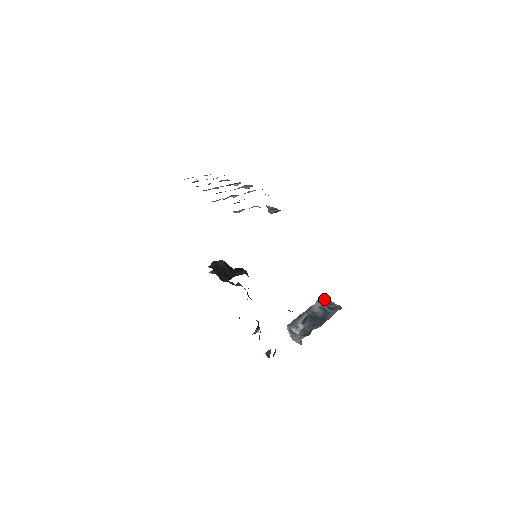
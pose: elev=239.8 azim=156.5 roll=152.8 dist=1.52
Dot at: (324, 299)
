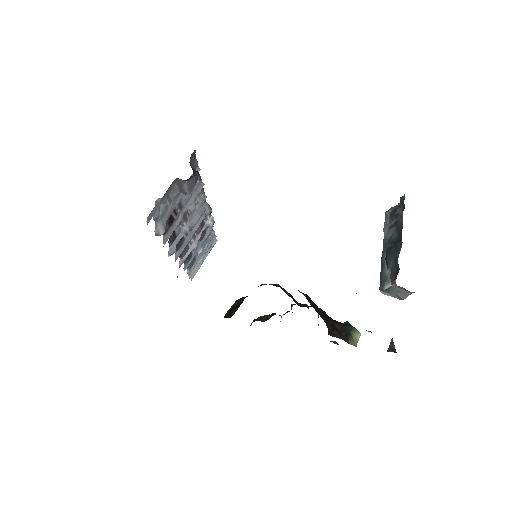
Dot at: (387, 215)
